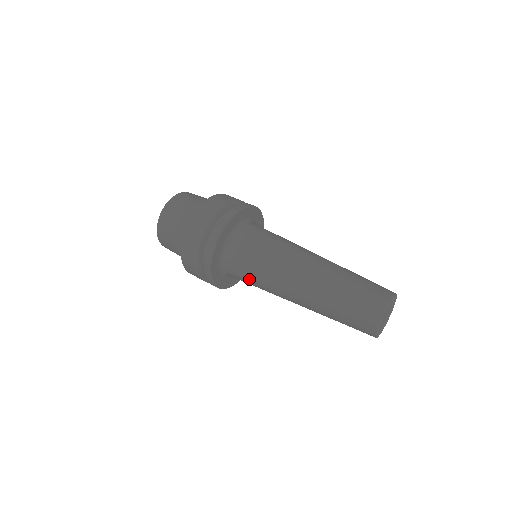
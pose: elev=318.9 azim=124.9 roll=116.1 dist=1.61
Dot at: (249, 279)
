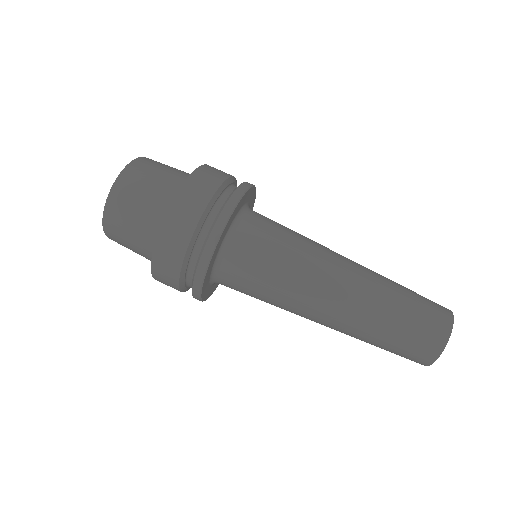
Dot at: (258, 282)
